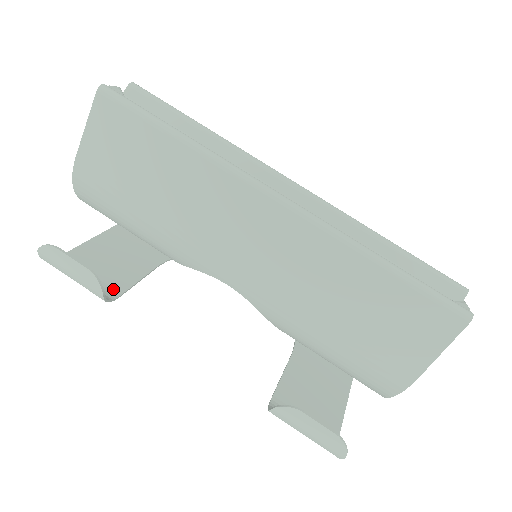
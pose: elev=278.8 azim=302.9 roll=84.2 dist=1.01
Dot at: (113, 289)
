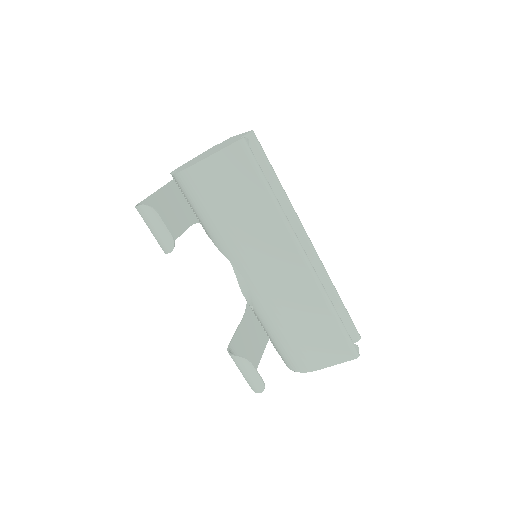
Dot at: occluded
